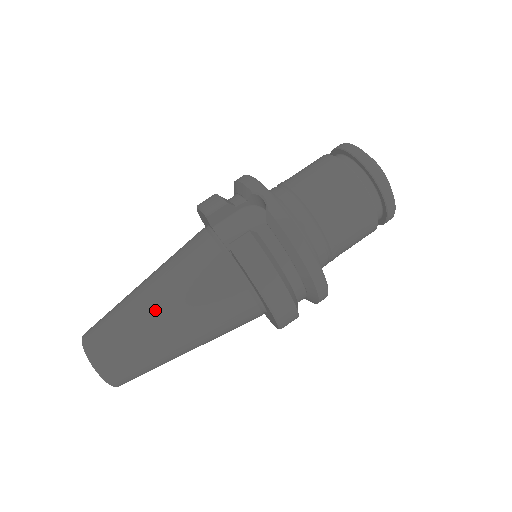
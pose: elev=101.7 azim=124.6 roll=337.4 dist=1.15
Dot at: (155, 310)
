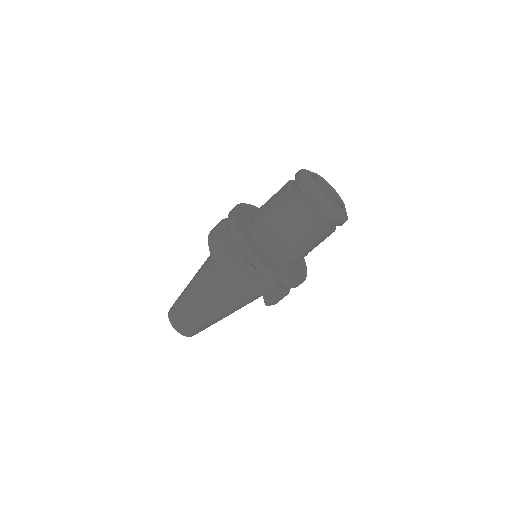
Dot at: (220, 318)
